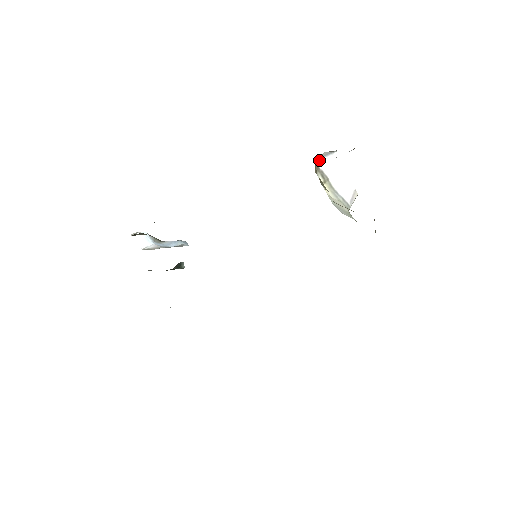
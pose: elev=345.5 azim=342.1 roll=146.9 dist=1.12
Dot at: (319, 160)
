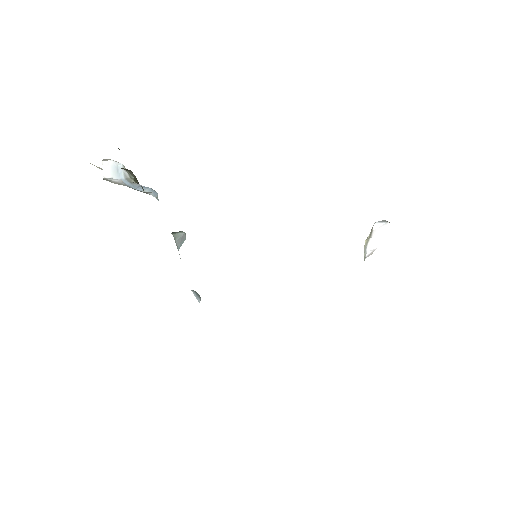
Dot at: (376, 222)
